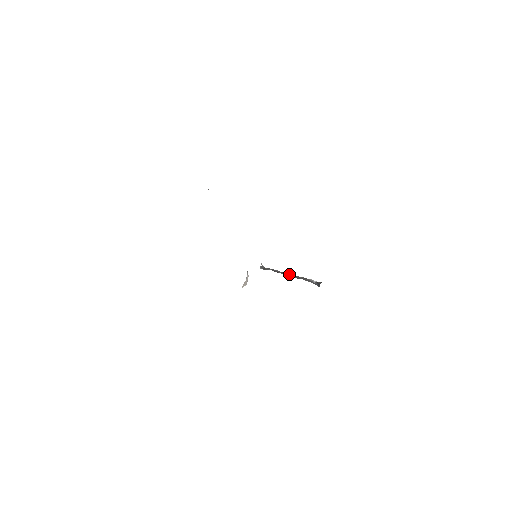
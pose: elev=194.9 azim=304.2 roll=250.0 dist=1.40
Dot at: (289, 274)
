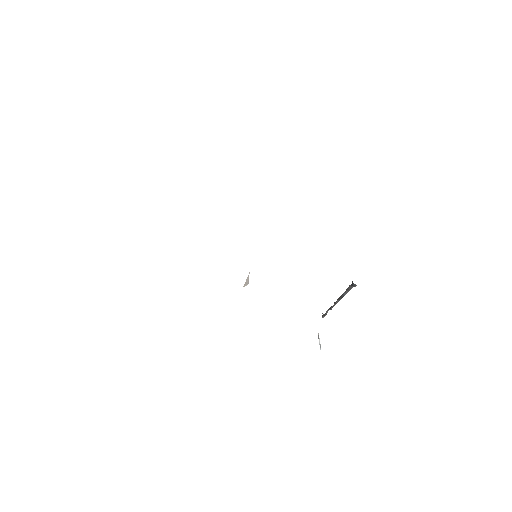
Dot at: (337, 299)
